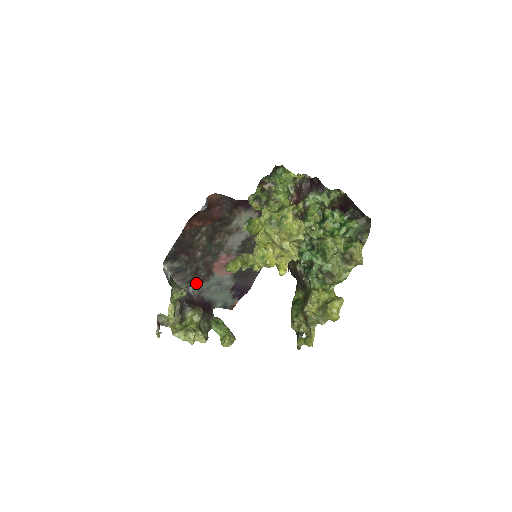
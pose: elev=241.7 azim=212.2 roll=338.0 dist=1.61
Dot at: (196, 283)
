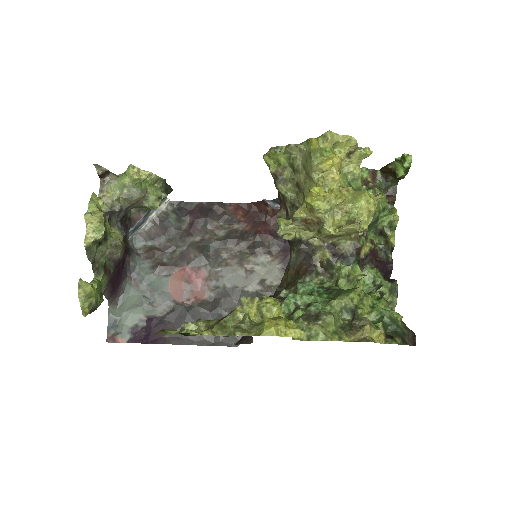
Dot at: (147, 259)
